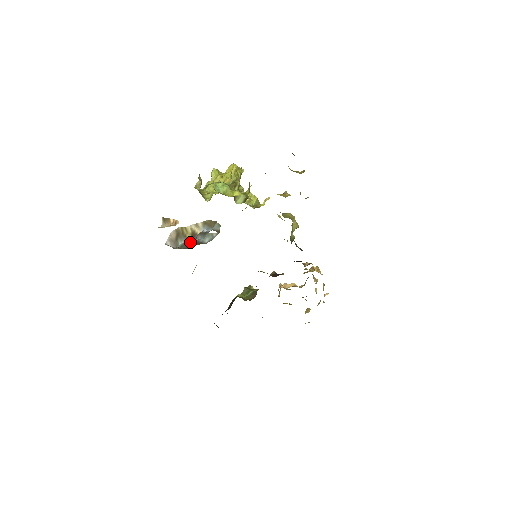
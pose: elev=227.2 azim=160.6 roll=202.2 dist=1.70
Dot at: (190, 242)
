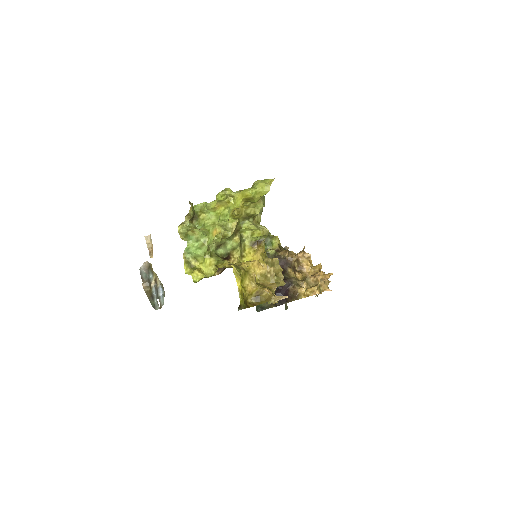
Dot at: (151, 286)
